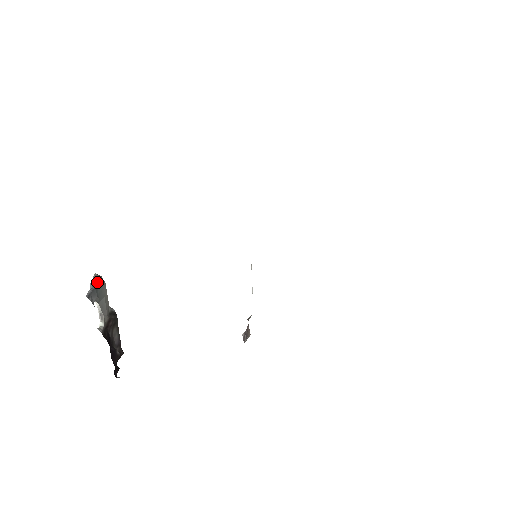
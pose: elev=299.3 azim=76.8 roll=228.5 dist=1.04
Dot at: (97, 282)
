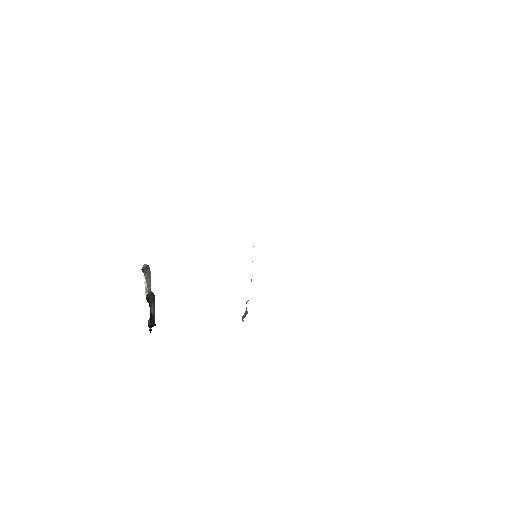
Dot at: (147, 266)
